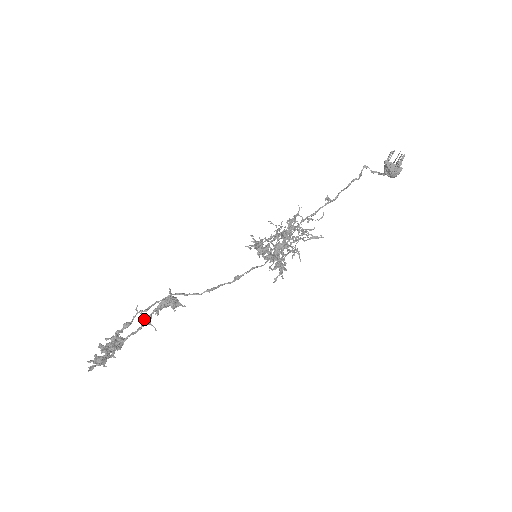
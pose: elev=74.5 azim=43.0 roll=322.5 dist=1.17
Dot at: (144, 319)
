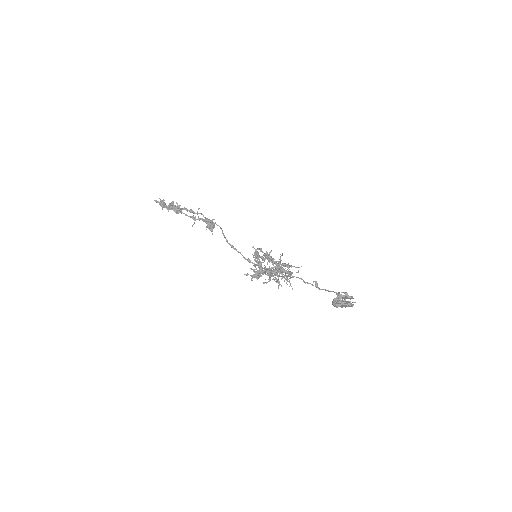
Dot at: (195, 216)
